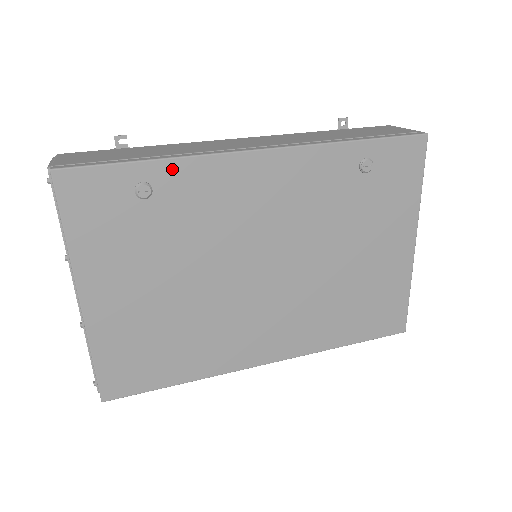
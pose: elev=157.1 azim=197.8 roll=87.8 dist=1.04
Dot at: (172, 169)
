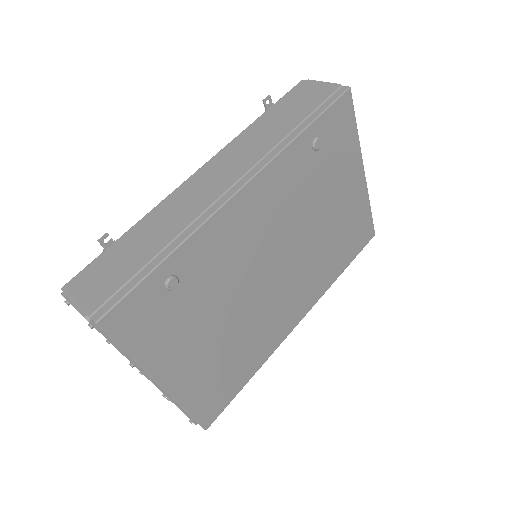
Dot at: (184, 252)
